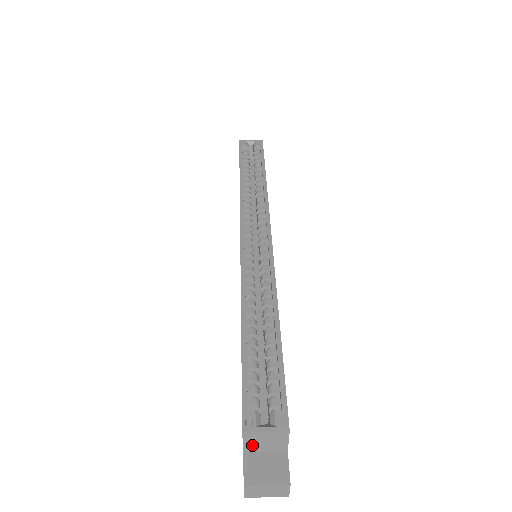
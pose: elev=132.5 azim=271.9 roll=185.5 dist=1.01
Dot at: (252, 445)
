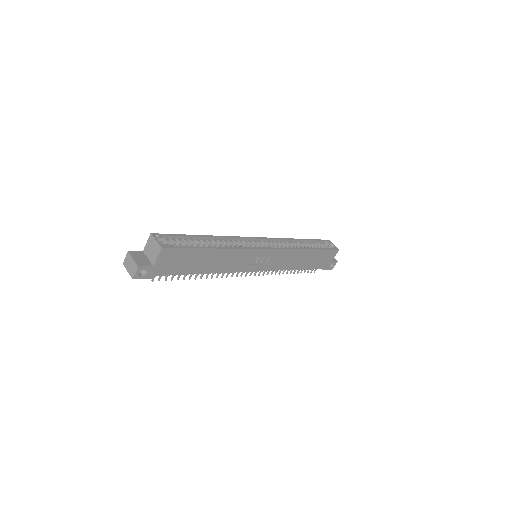
Dot at: (148, 248)
